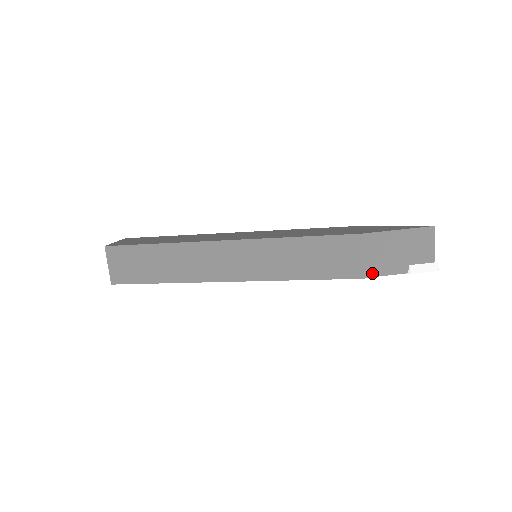
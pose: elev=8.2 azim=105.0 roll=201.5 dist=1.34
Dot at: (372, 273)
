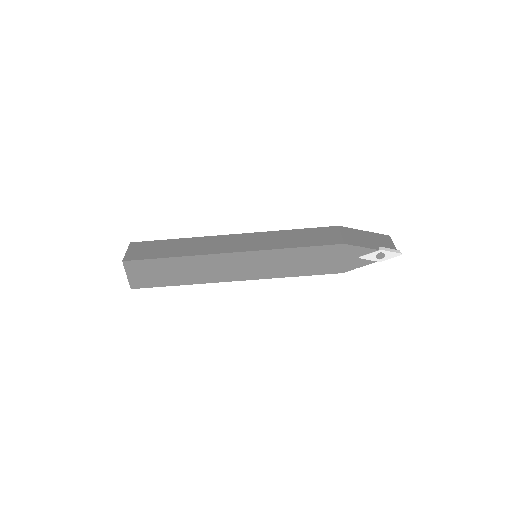
Dot at: (351, 243)
